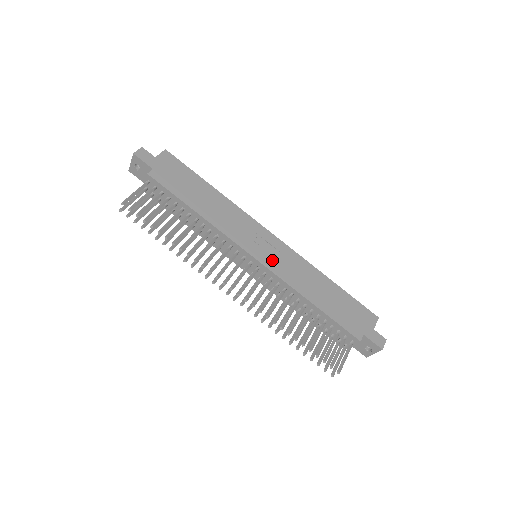
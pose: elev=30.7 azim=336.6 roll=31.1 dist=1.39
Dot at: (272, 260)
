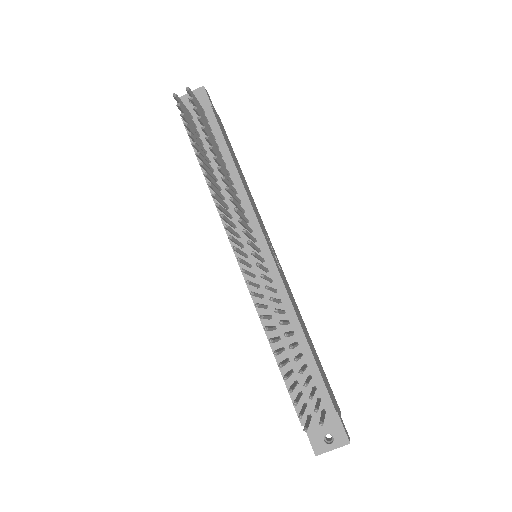
Dot at: occluded
